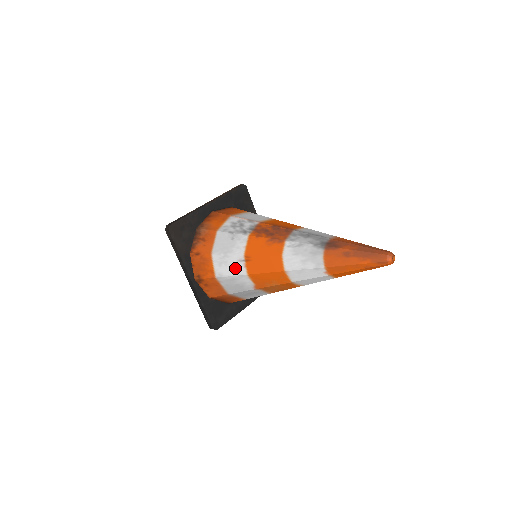
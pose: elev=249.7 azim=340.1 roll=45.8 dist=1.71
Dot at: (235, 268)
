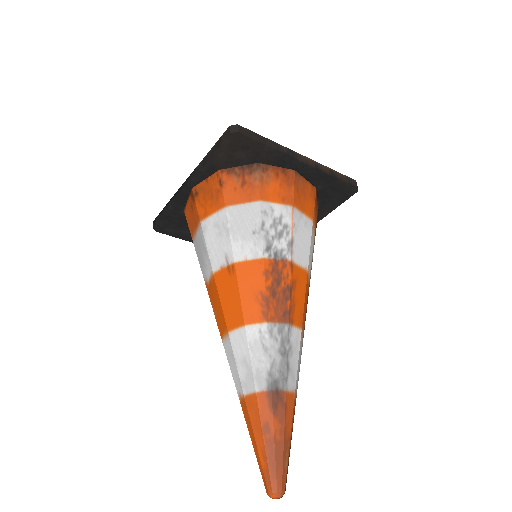
Dot at: (217, 251)
